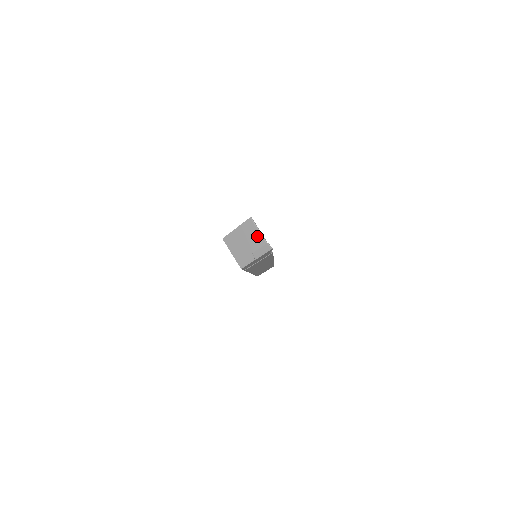
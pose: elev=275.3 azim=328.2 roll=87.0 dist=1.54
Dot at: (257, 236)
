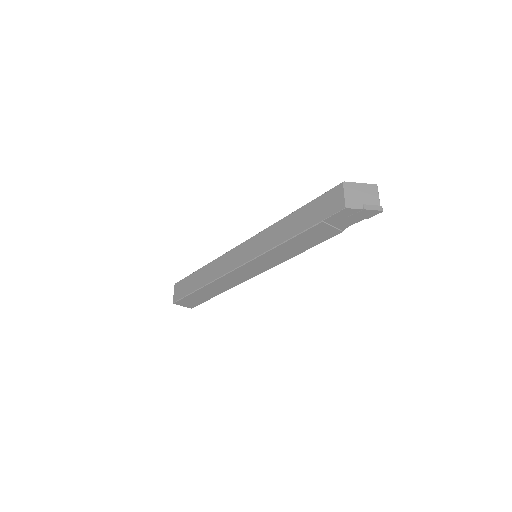
Dot at: (375, 197)
